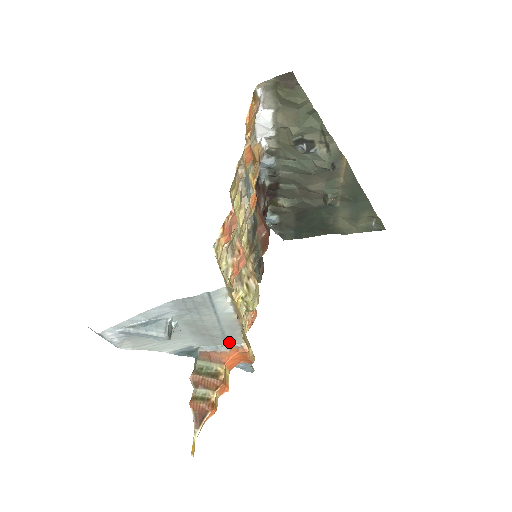
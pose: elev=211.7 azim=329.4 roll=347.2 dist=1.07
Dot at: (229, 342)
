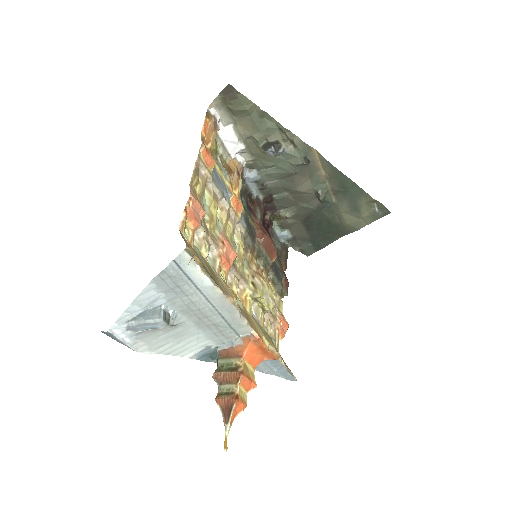
Dot at: (238, 332)
